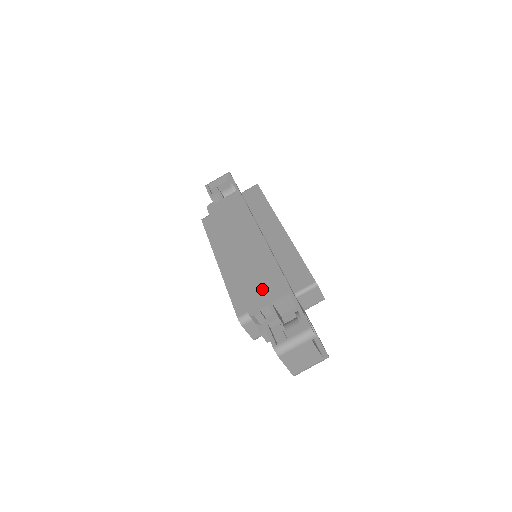
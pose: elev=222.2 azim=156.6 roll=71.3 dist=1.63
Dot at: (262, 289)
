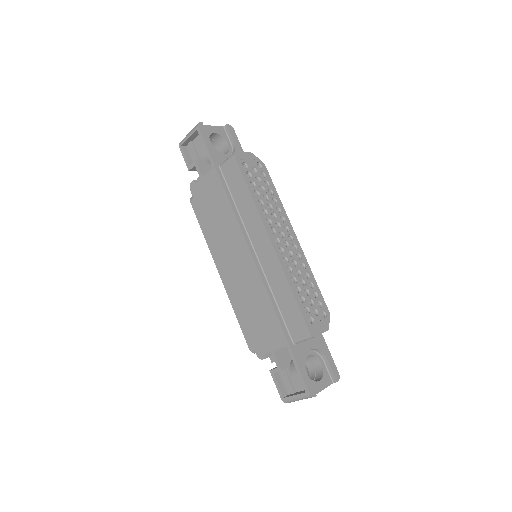
Dot at: (263, 331)
